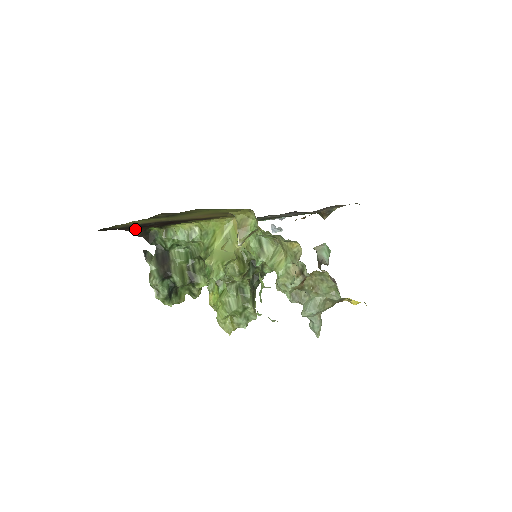
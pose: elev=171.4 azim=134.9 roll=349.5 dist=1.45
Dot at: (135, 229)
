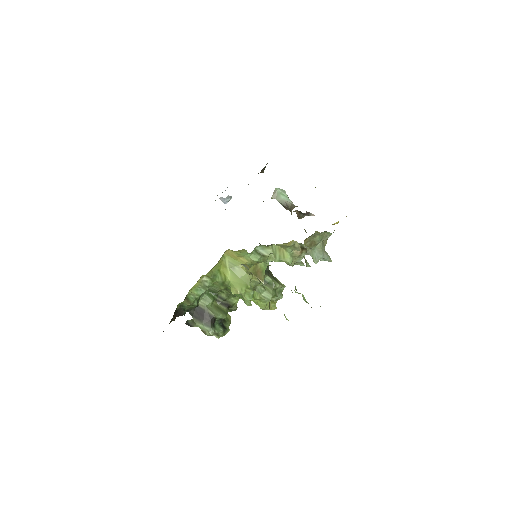
Dot at: (171, 321)
